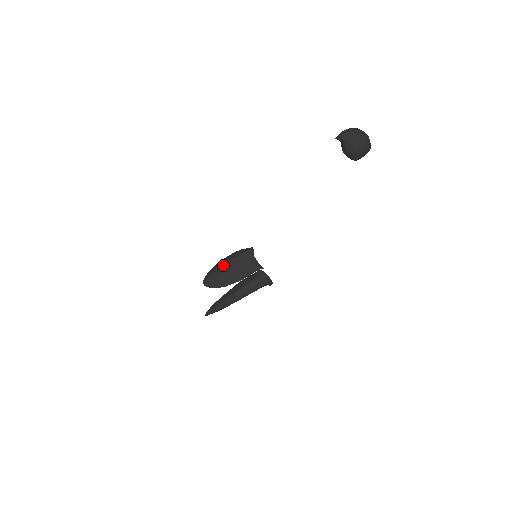
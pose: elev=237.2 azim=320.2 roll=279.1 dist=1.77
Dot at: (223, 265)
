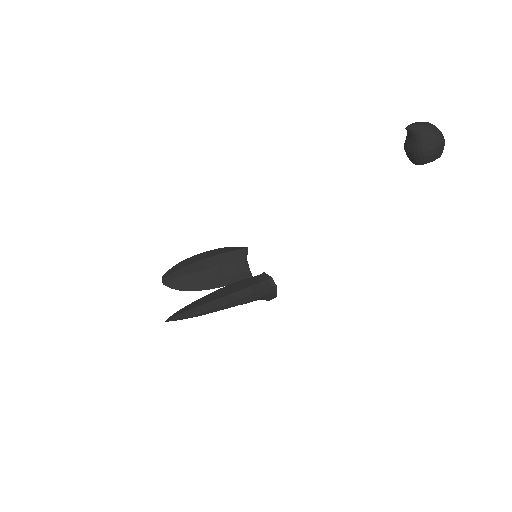
Dot at: (199, 261)
